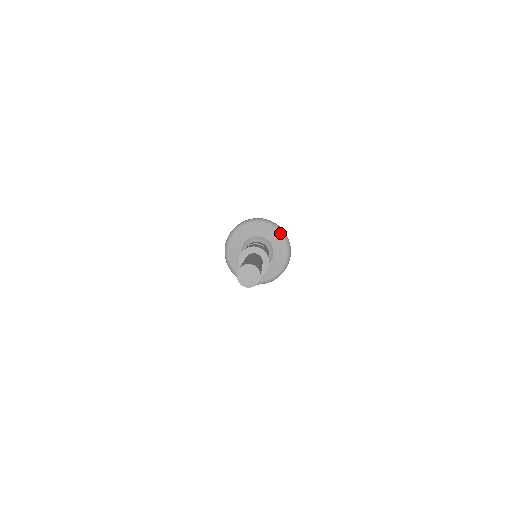
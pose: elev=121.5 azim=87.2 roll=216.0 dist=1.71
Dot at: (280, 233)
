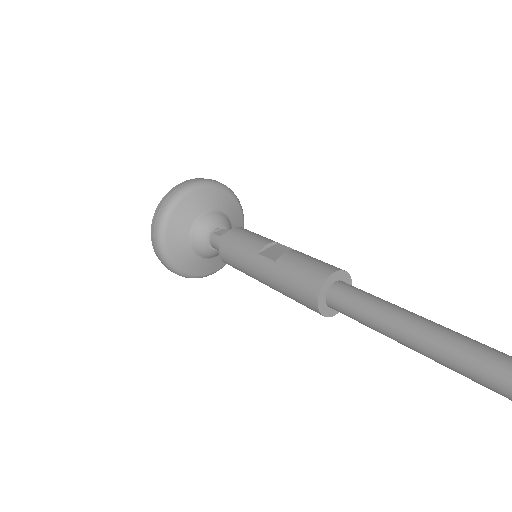
Dot at: (228, 193)
